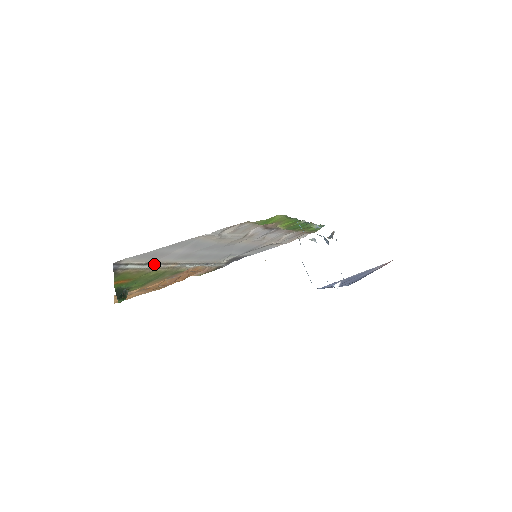
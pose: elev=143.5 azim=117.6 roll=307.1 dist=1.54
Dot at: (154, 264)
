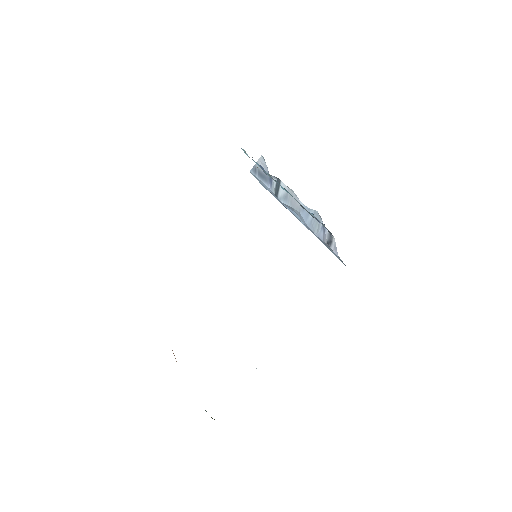
Dot at: occluded
